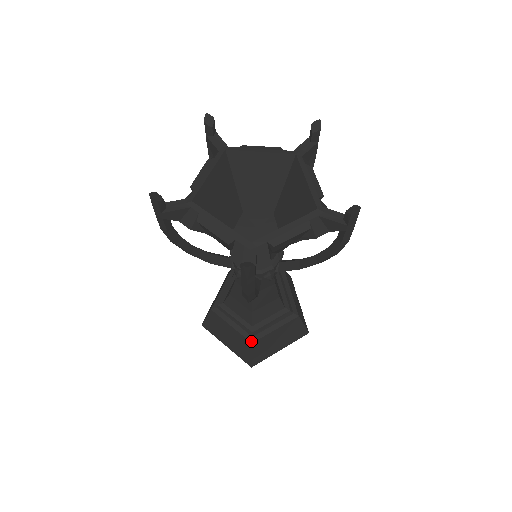
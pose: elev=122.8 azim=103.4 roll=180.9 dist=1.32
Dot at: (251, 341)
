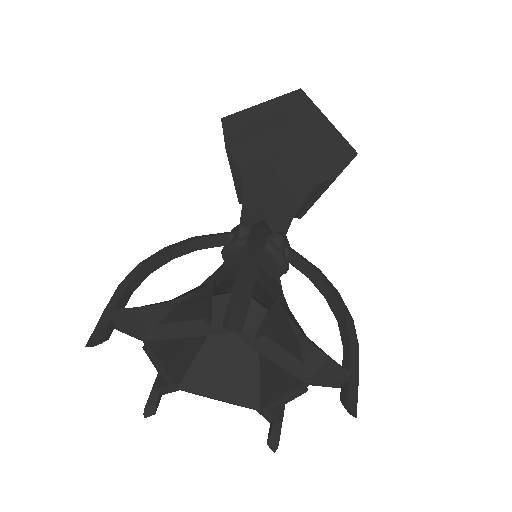
Dot at: (239, 202)
